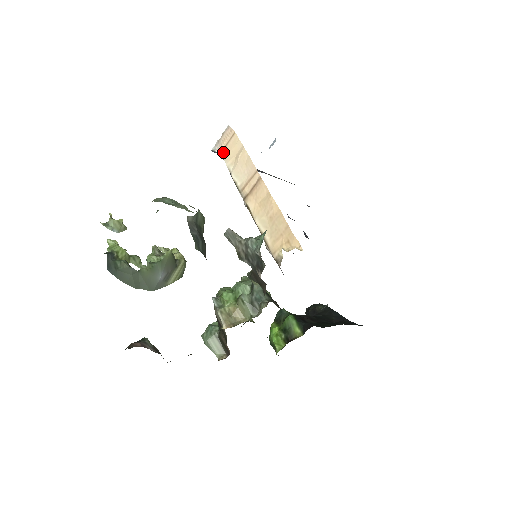
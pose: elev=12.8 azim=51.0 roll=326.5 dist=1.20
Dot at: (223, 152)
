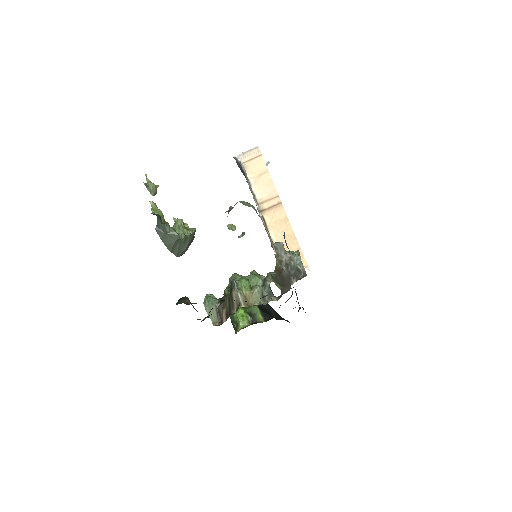
Dot at: (246, 164)
